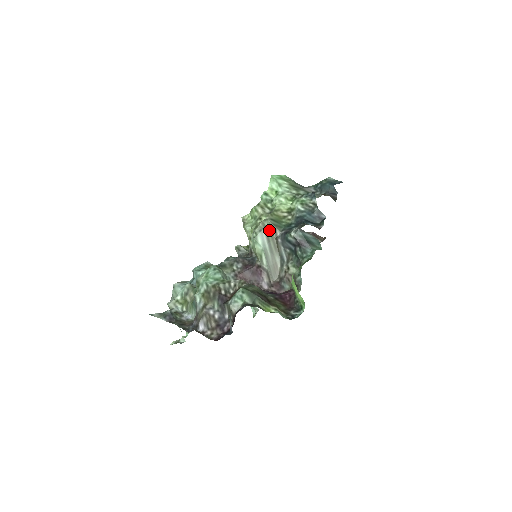
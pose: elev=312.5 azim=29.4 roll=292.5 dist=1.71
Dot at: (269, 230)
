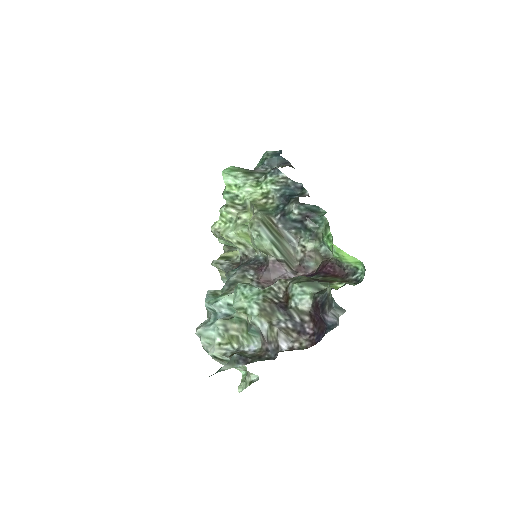
Dot at: (265, 221)
